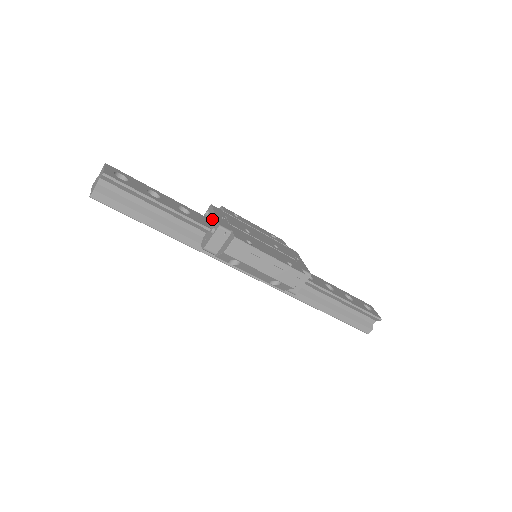
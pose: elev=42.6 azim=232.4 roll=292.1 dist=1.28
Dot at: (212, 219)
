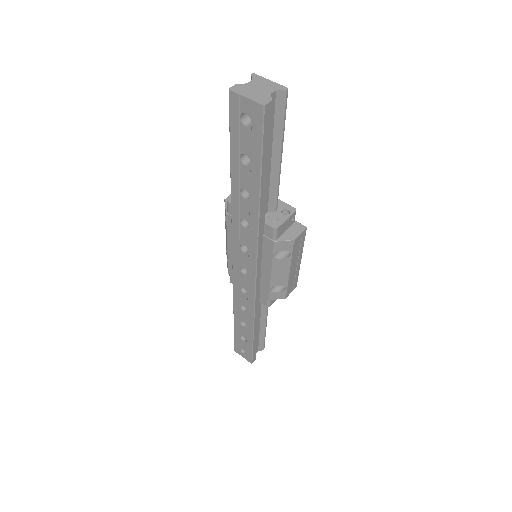
Dot at: occluded
